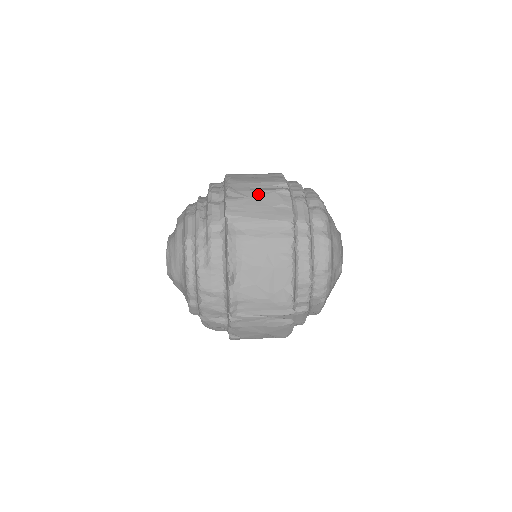
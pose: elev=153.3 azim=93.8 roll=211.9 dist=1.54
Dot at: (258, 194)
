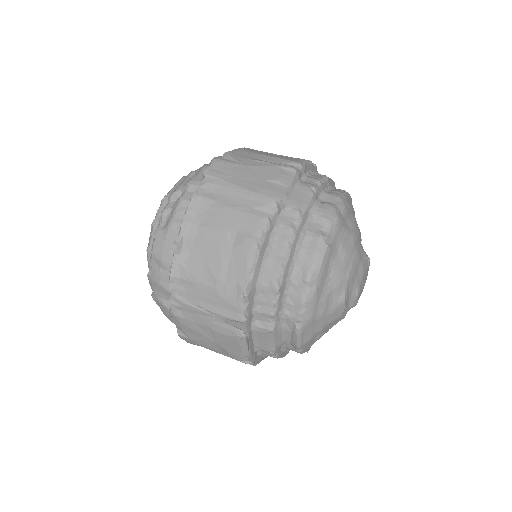
Dot at: (256, 164)
